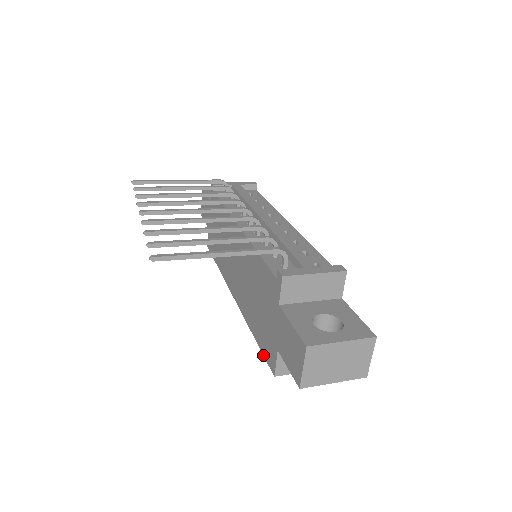
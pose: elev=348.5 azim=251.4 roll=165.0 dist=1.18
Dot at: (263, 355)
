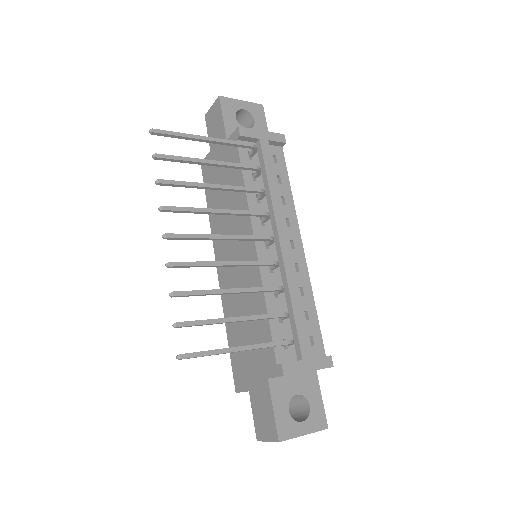
Dot at: (231, 365)
